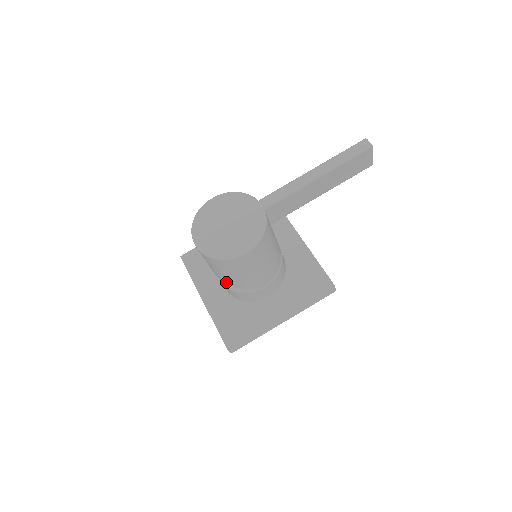
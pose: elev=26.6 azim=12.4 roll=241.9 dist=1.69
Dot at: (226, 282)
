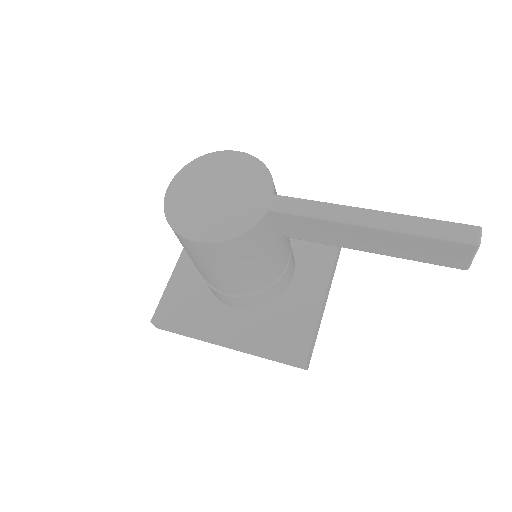
Dot at: occluded
